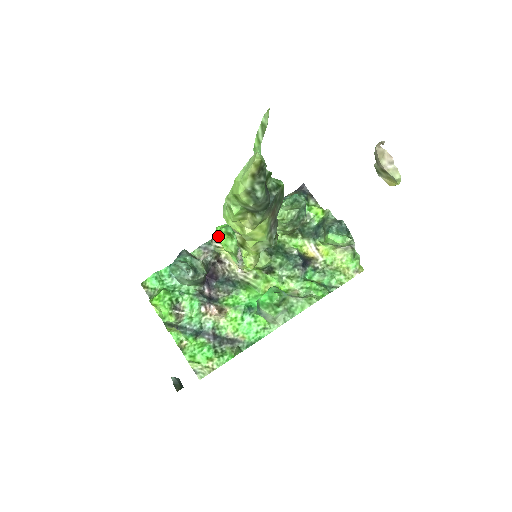
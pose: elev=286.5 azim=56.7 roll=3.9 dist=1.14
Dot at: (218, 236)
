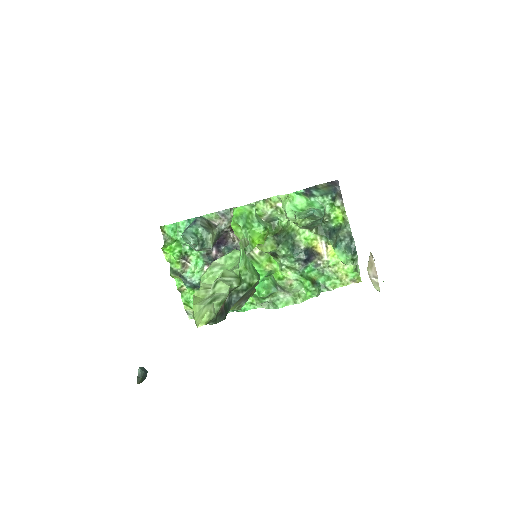
Dot at: occluded
